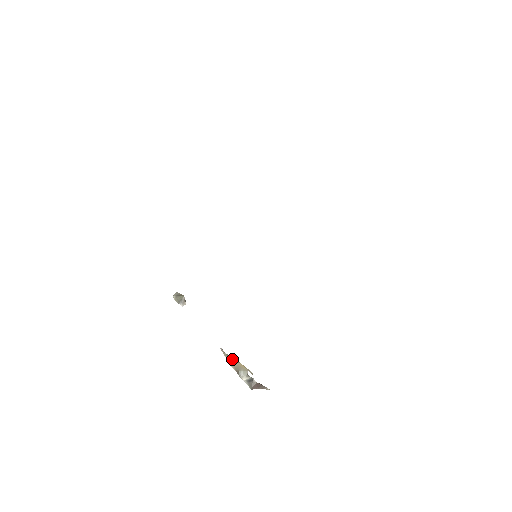
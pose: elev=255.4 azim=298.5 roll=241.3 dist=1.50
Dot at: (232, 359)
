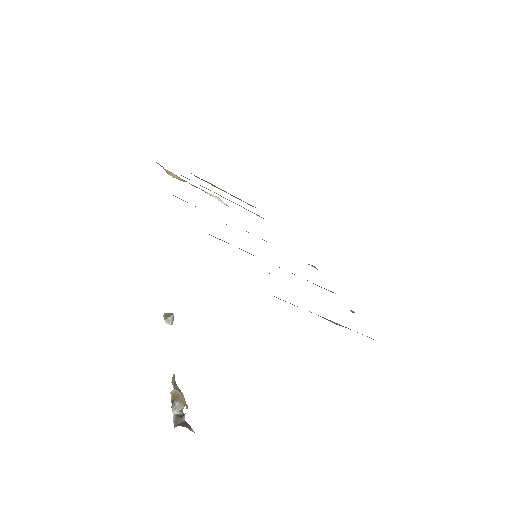
Dot at: (177, 388)
